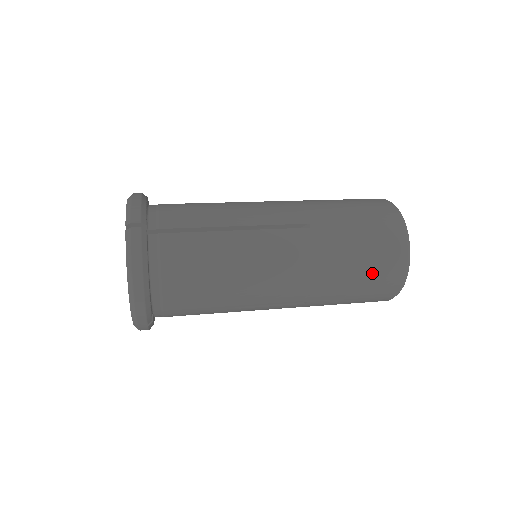
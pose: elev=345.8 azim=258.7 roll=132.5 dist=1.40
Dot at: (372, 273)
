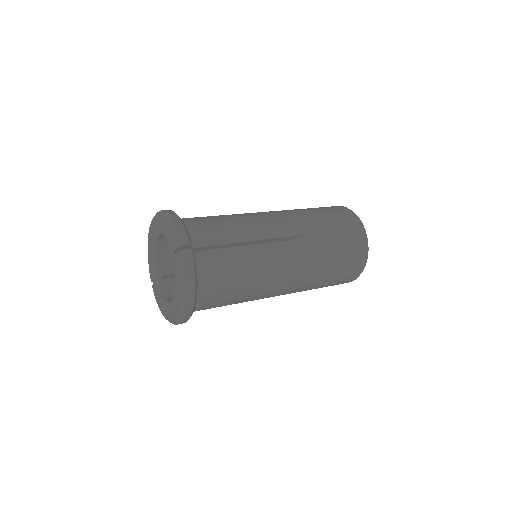
Dot at: (344, 269)
